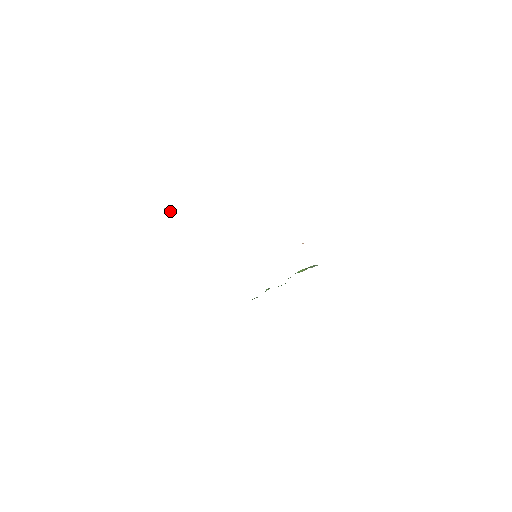
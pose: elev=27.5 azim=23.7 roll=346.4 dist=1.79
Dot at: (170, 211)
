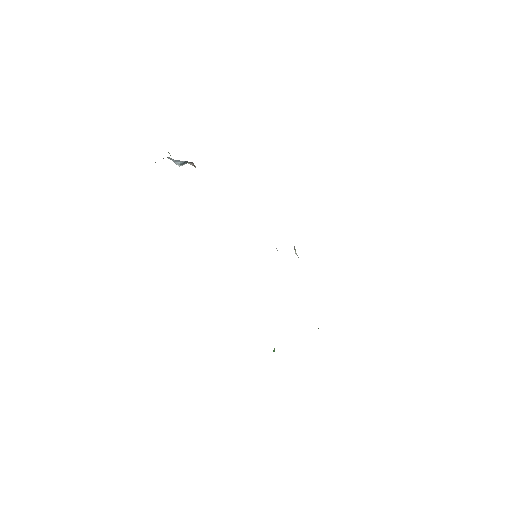
Dot at: occluded
